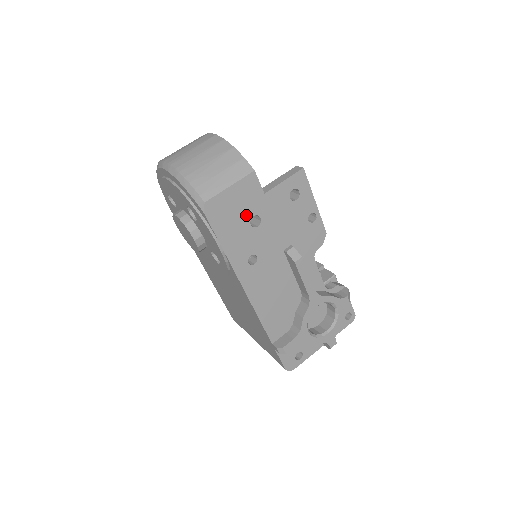
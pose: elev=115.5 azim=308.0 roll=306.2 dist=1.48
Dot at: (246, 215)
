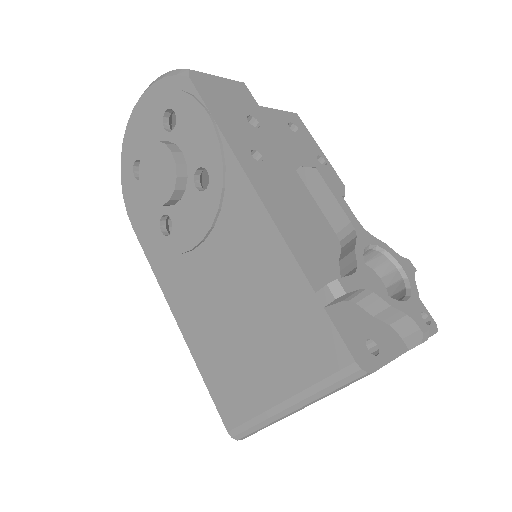
Dot at: (240, 110)
